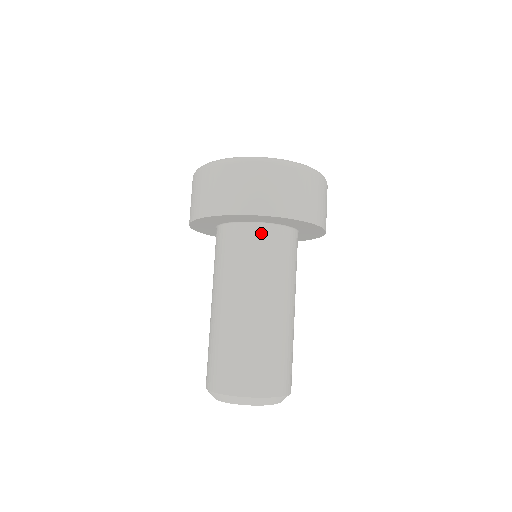
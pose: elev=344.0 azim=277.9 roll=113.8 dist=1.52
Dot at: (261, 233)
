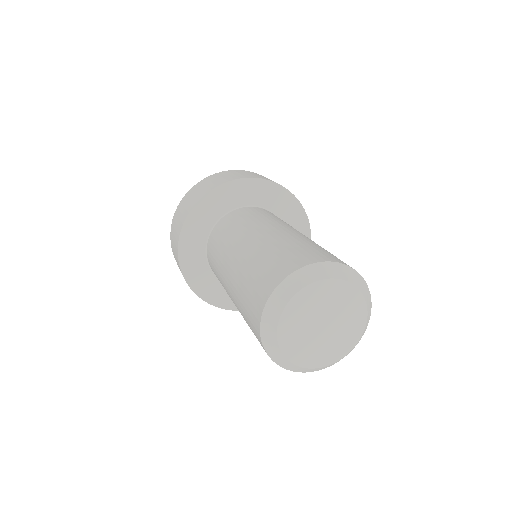
Dot at: occluded
